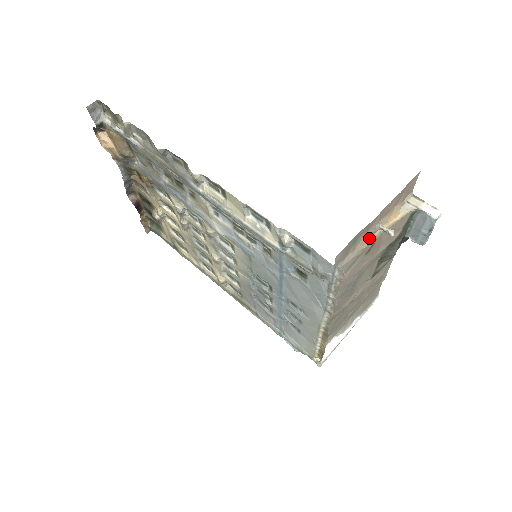
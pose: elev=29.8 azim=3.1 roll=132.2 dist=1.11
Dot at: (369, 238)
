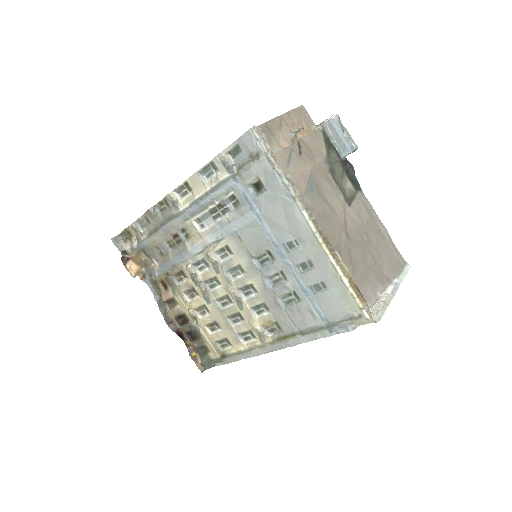
Dot at: (291, 141)
